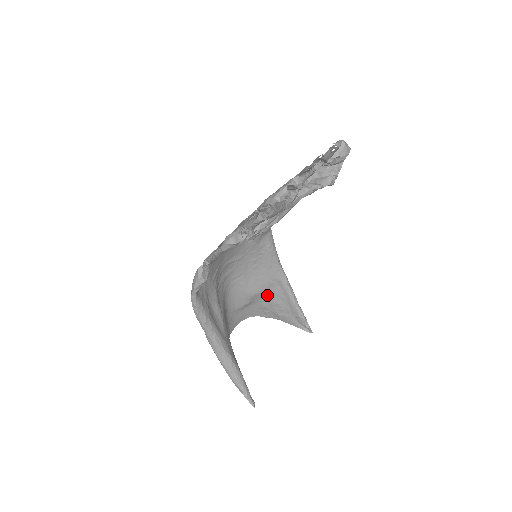
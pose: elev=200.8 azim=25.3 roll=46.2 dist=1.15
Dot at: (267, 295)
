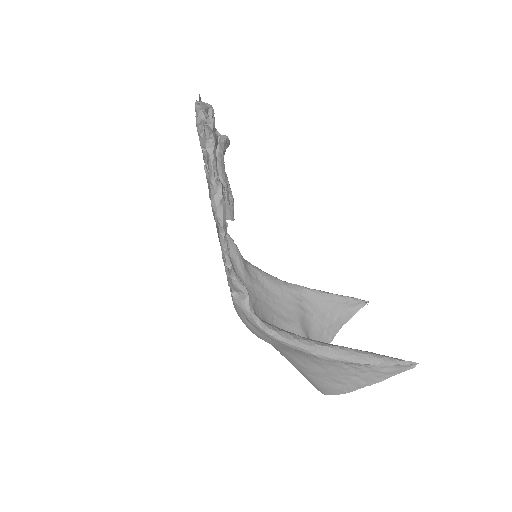
Dot at: (308, 315)
